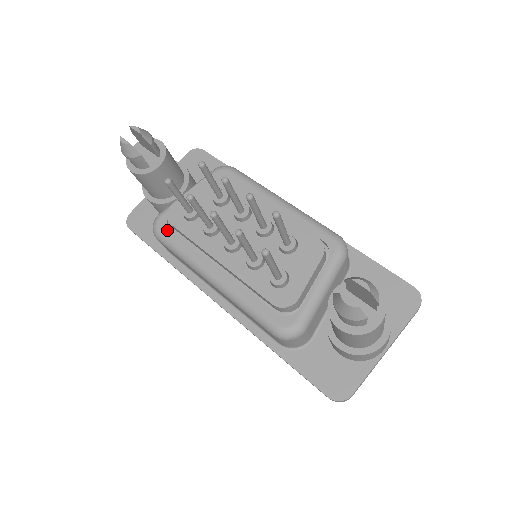
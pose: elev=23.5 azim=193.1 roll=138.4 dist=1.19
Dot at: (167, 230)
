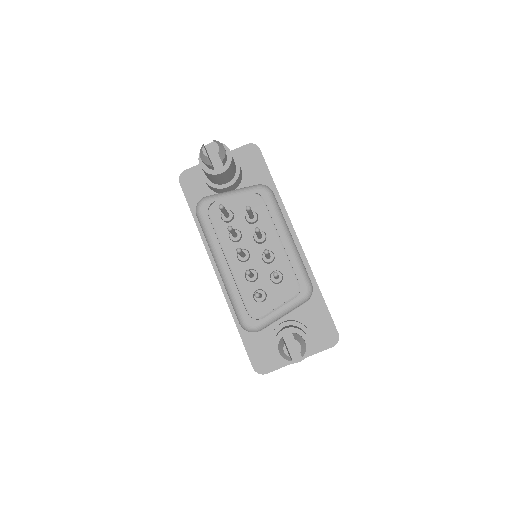
Dot at: (206, 215)
